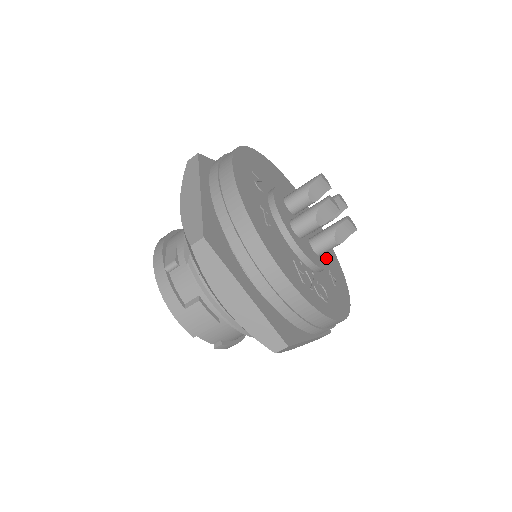
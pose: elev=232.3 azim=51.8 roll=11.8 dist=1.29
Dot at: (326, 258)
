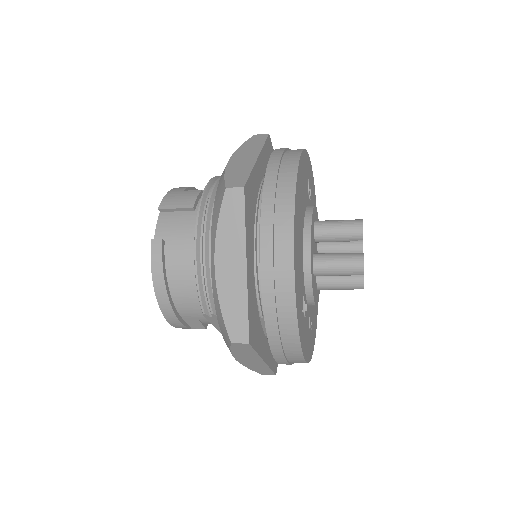
Dot at: occluded
